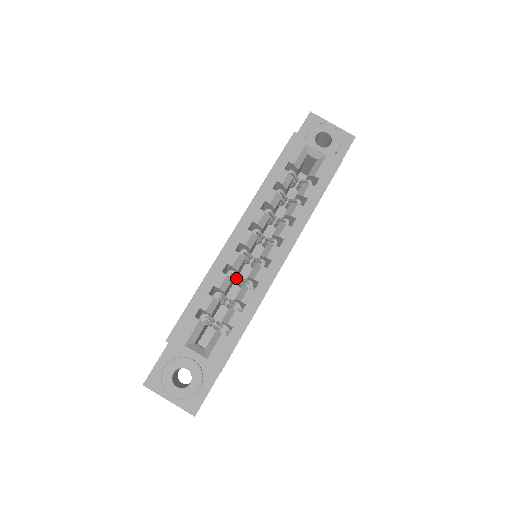
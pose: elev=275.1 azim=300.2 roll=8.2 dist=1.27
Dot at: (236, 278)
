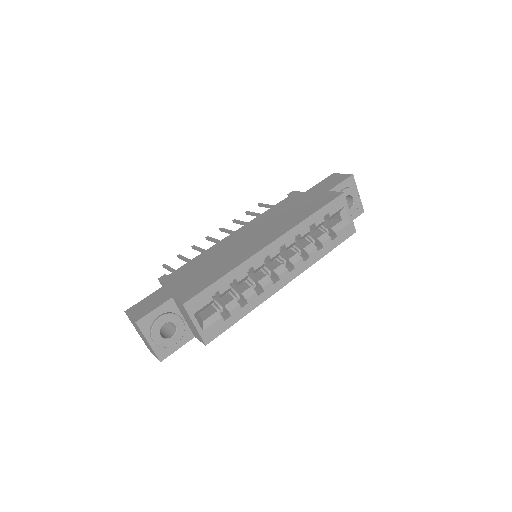
Dot at: occluded
